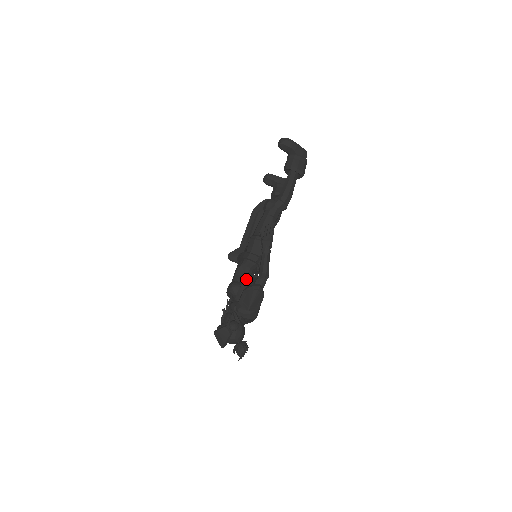
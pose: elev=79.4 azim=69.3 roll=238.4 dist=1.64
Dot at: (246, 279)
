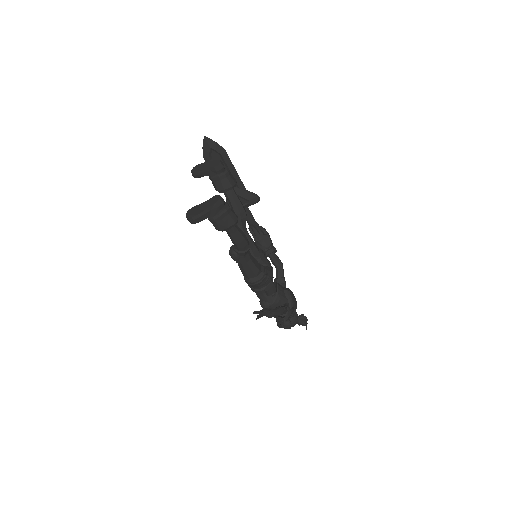
Dot at: (268, 297)
